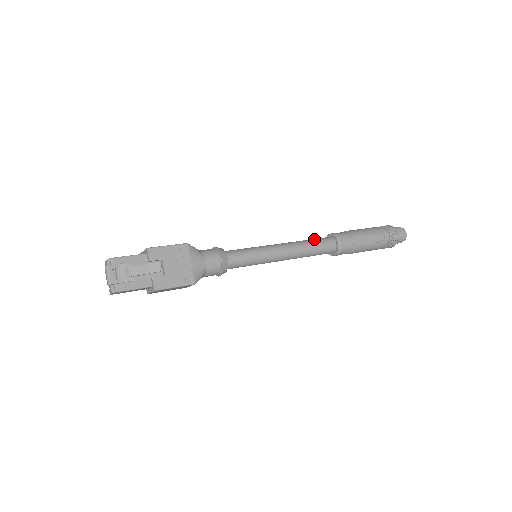
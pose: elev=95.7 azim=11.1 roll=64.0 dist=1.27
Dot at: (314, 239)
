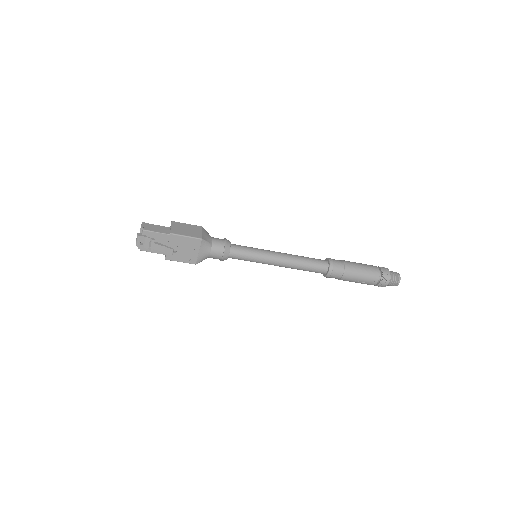
Dot at: (311, 261)
